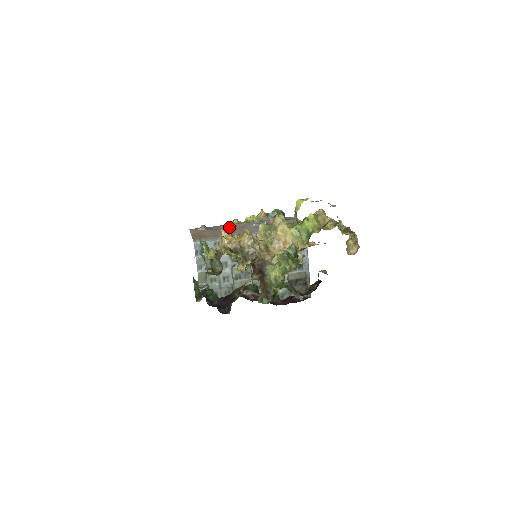
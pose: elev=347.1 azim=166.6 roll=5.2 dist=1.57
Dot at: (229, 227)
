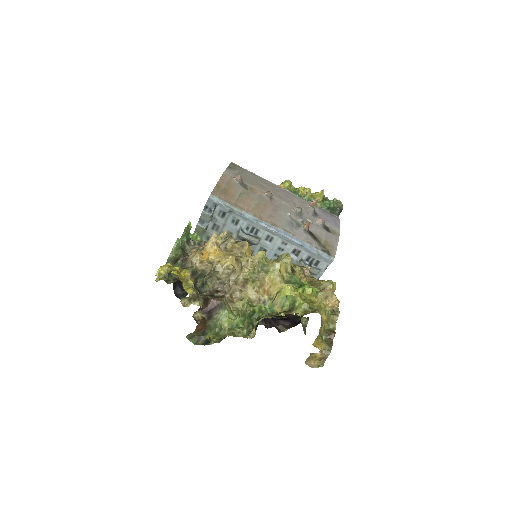
Dot at: (263, 198)
